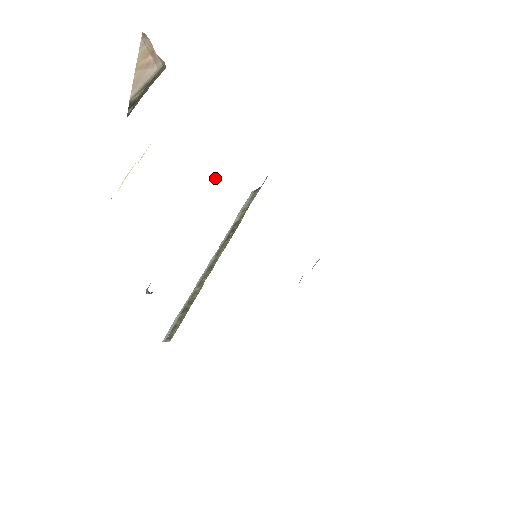
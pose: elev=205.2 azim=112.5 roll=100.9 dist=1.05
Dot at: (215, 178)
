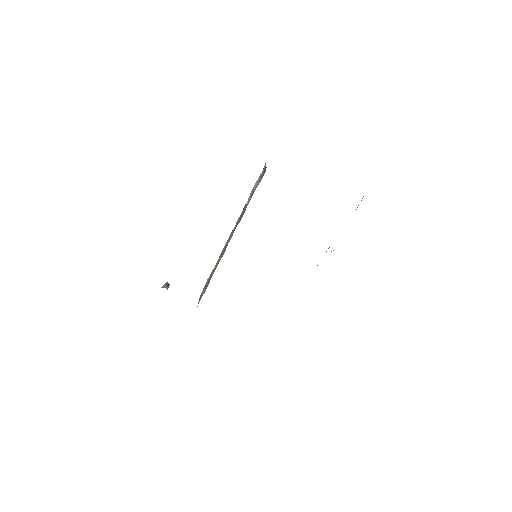
Dot at: occluded
